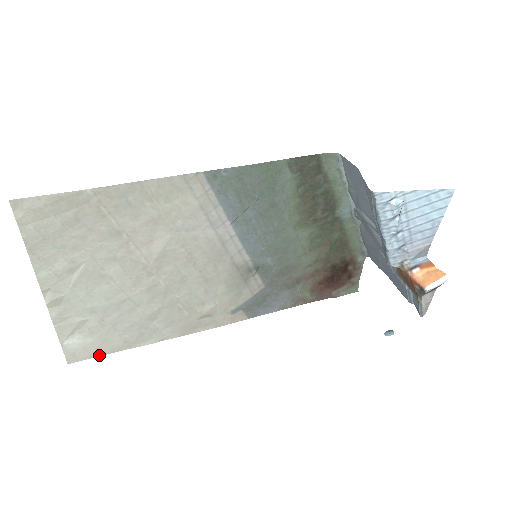
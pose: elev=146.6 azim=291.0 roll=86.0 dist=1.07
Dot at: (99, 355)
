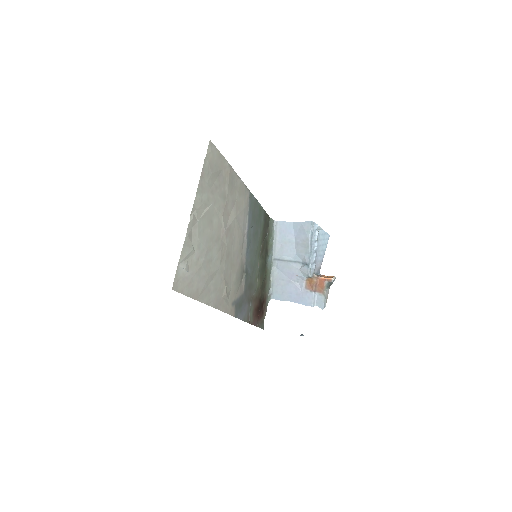
Dot at: (185, 294)
